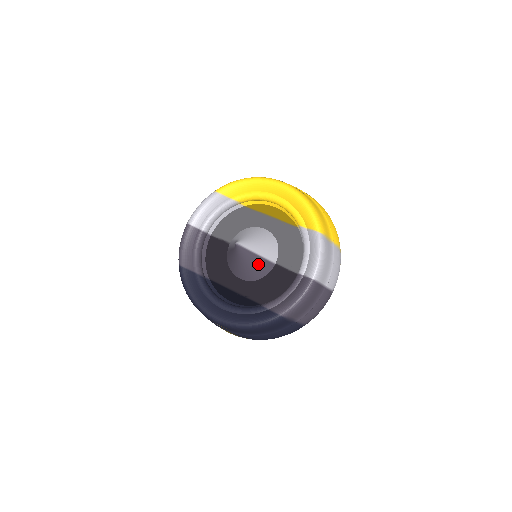
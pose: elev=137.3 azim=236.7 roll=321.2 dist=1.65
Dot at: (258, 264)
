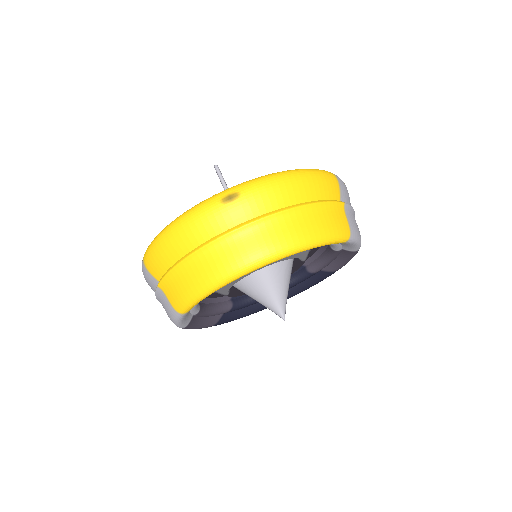
Dot at: occluded
